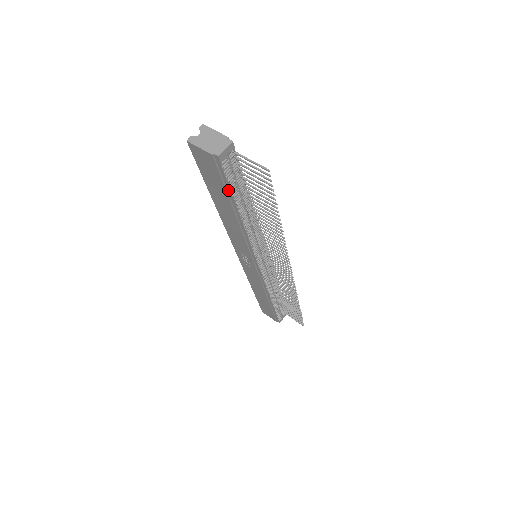
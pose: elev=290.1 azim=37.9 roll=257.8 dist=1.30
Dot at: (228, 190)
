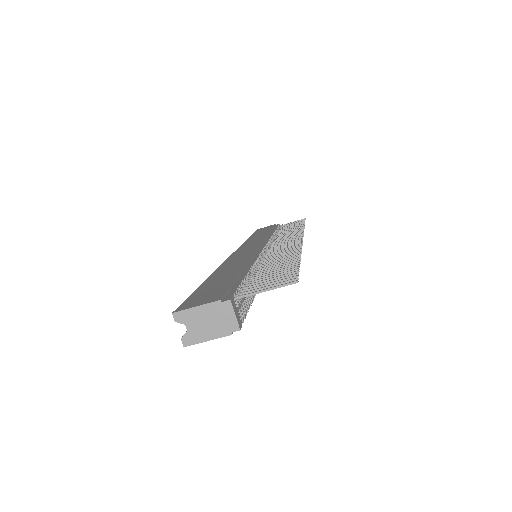
Dot at: occluded
